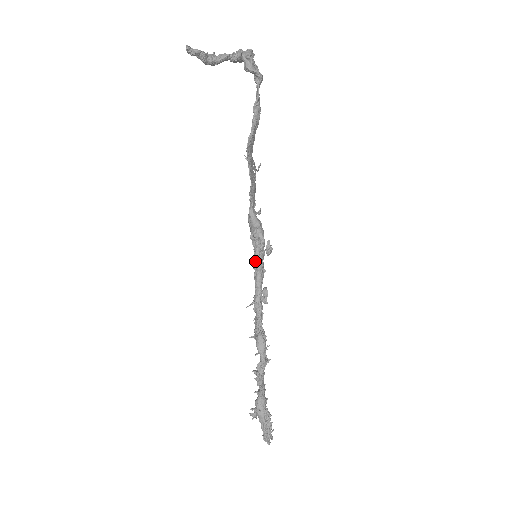
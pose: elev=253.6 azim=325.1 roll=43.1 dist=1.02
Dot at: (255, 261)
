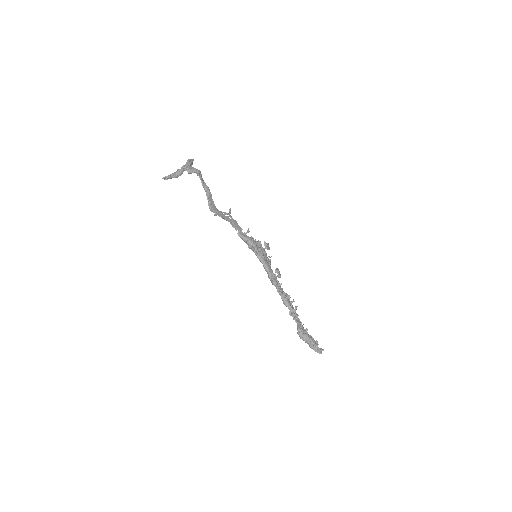
Dot at: occluded
